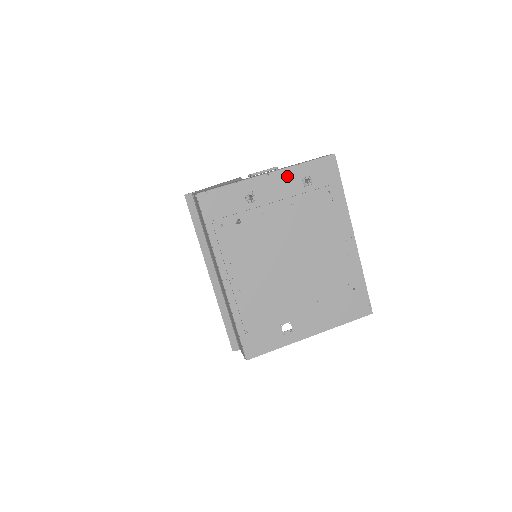
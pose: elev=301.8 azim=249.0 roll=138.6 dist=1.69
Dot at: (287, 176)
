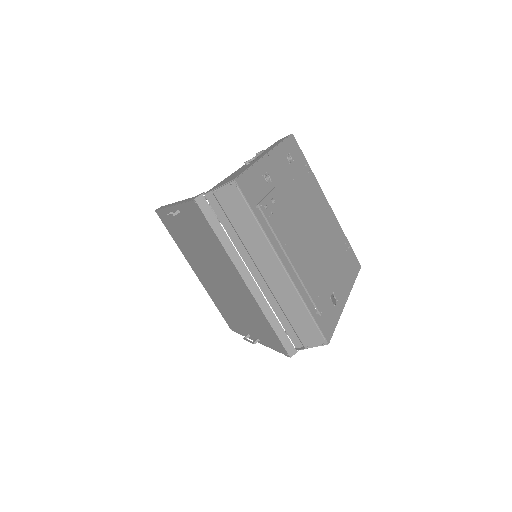
Dot at: (278, 155)
